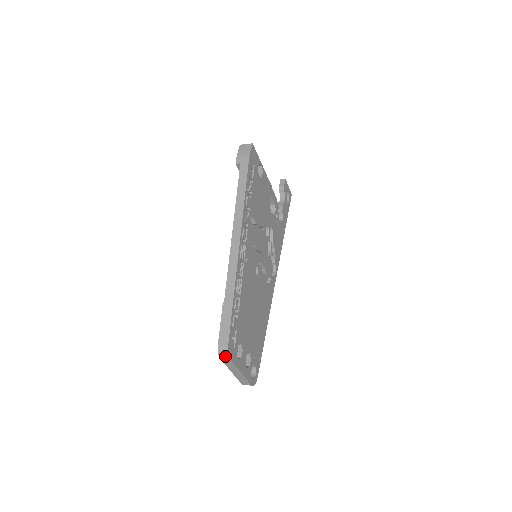
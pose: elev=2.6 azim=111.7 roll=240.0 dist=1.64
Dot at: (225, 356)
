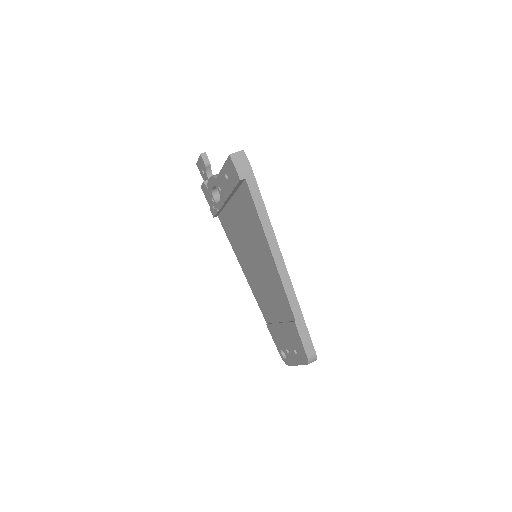
Dot at: (313, 361)
